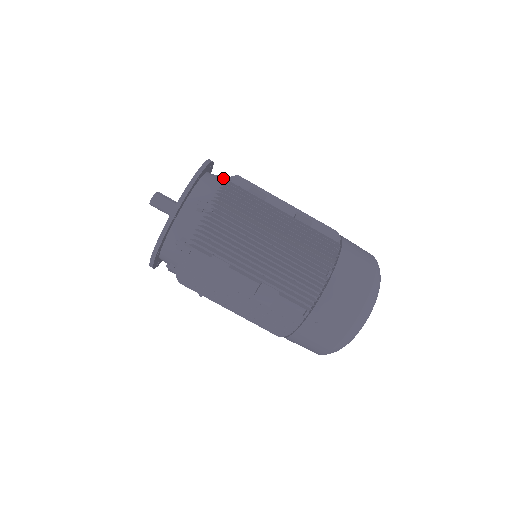
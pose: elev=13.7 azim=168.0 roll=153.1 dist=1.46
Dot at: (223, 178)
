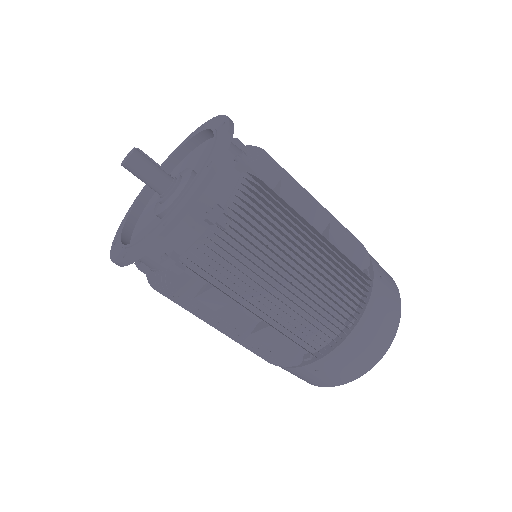
Dot at: (248, 165)
